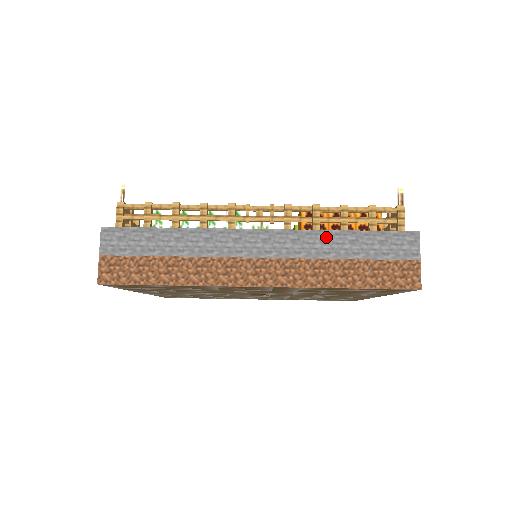
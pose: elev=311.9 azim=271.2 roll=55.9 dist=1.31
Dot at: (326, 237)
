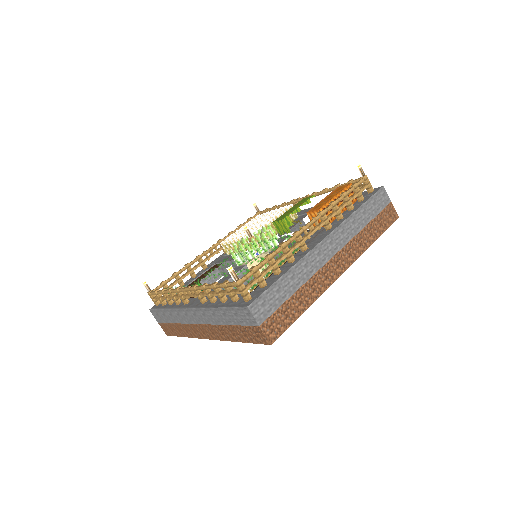
Dot at: (353, 219)
